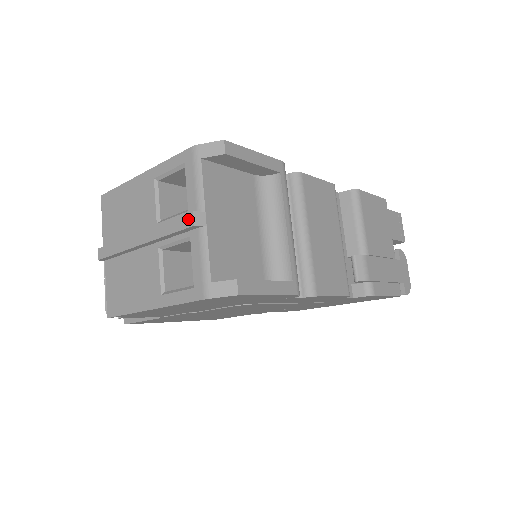
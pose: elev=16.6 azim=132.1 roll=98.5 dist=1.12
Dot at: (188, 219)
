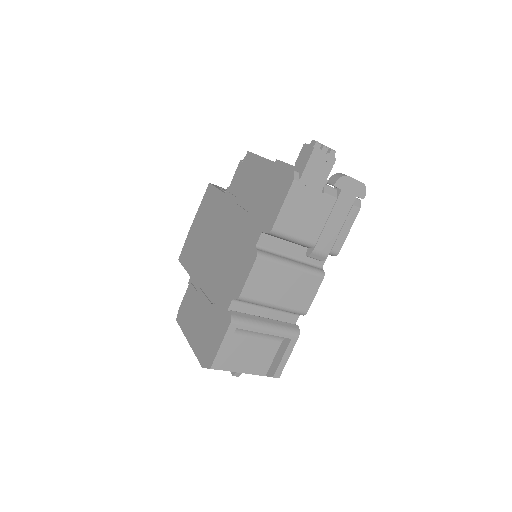
Dot at: occluded
